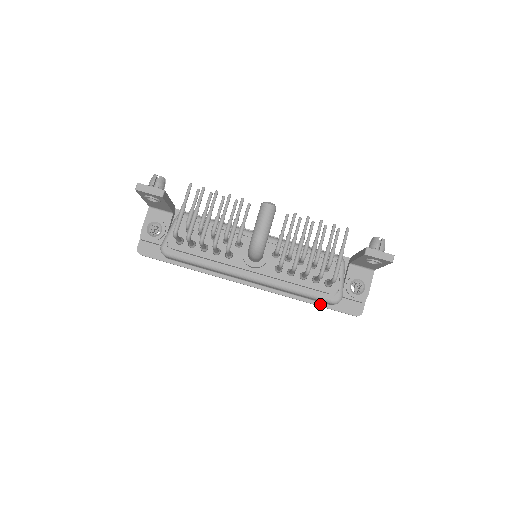
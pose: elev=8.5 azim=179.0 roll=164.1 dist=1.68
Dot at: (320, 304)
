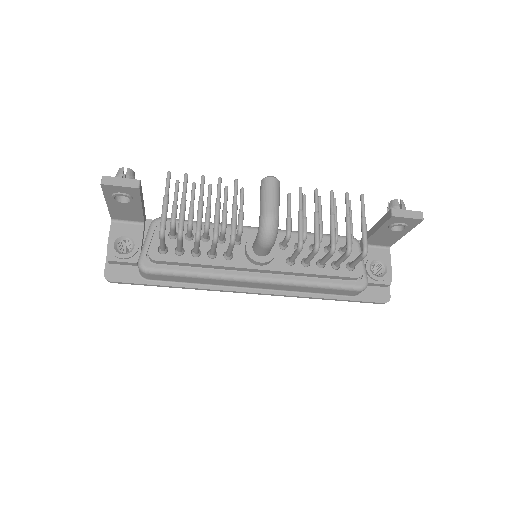
Dot at: (342, 297)
